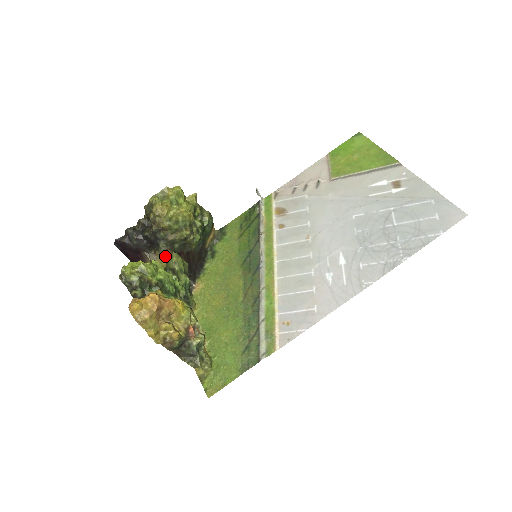
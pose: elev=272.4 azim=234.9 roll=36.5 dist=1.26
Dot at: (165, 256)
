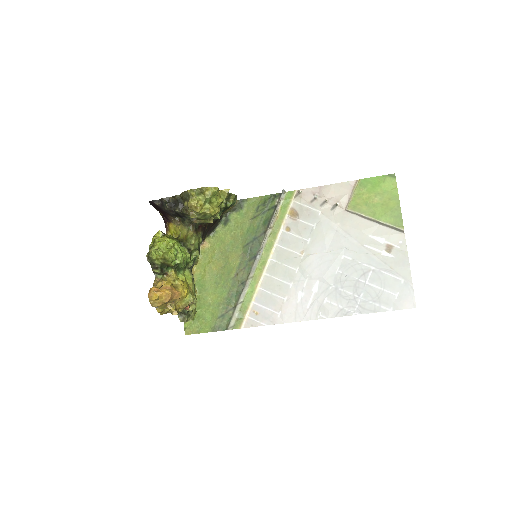
Dot at: (187, 228)
